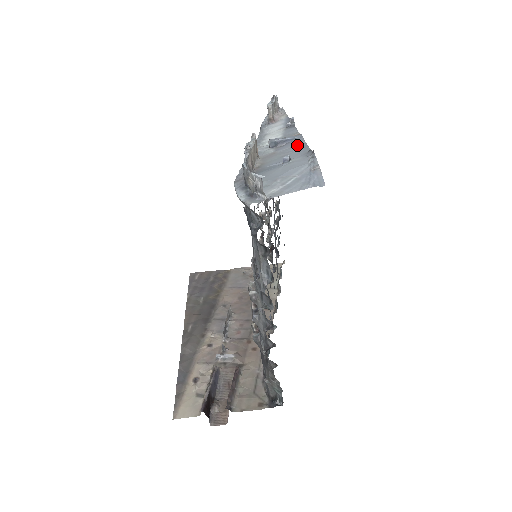
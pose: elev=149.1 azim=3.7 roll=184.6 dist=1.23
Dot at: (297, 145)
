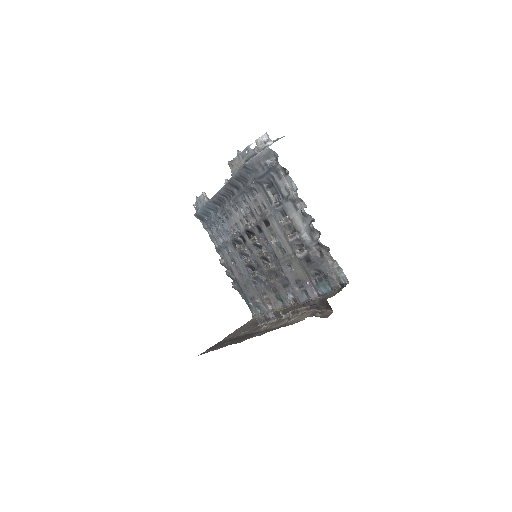
Dot at: occluded
